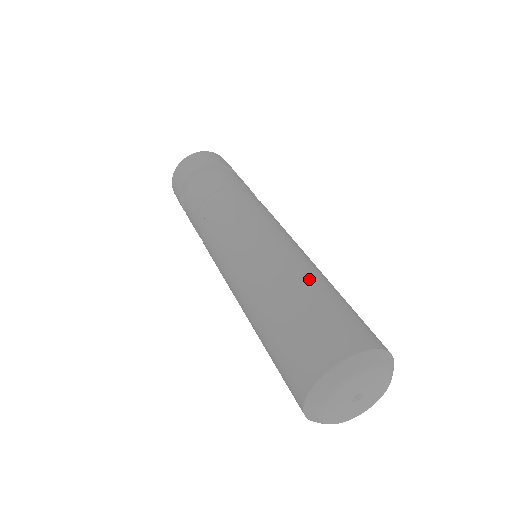
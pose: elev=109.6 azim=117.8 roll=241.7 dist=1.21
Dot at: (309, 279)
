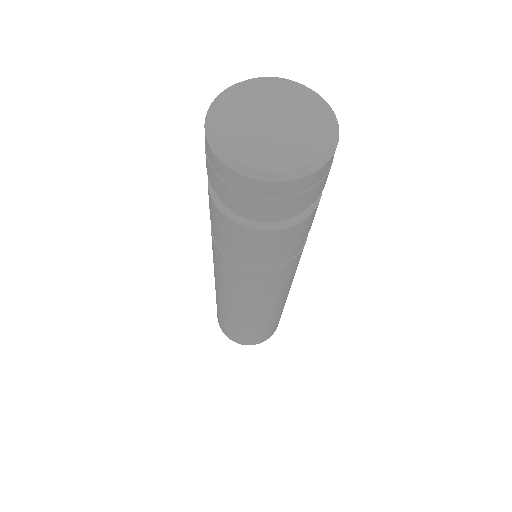
Dot at: (266, 323)
